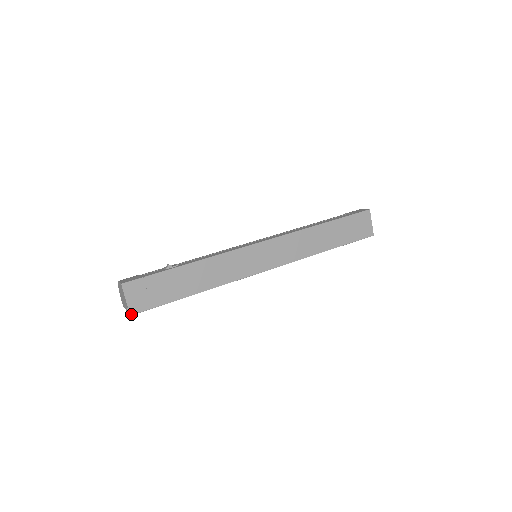
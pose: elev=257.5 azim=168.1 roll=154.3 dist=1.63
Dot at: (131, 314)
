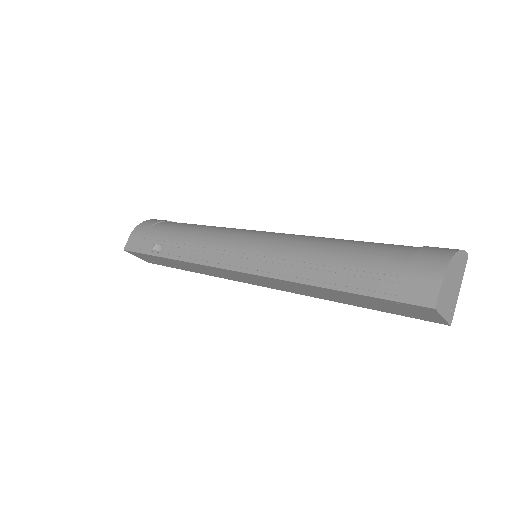
Dot at: (148, 262)
